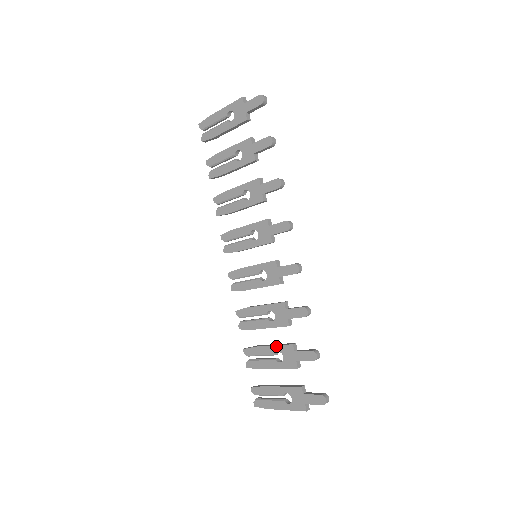
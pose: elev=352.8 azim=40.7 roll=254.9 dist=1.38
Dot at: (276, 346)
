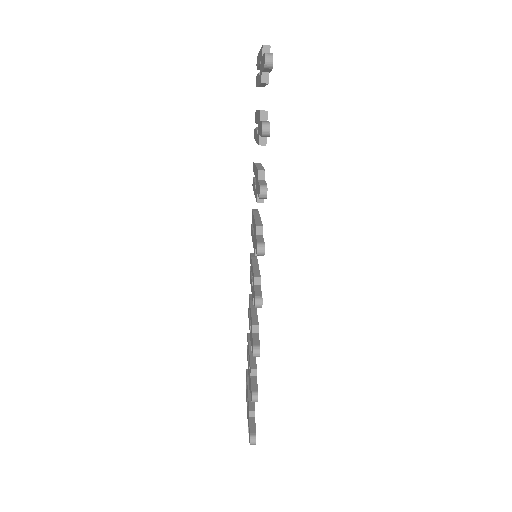
Dot at: (249, 356)
